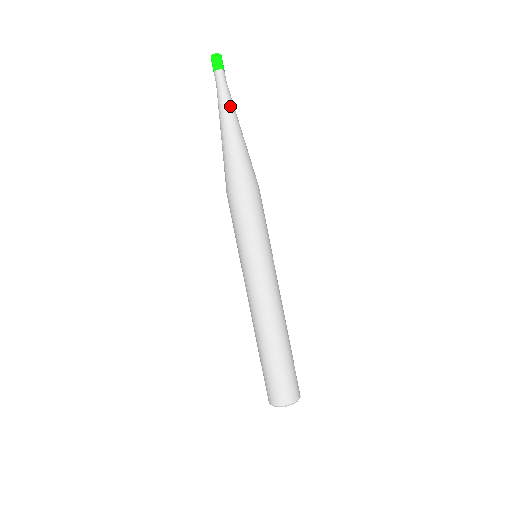
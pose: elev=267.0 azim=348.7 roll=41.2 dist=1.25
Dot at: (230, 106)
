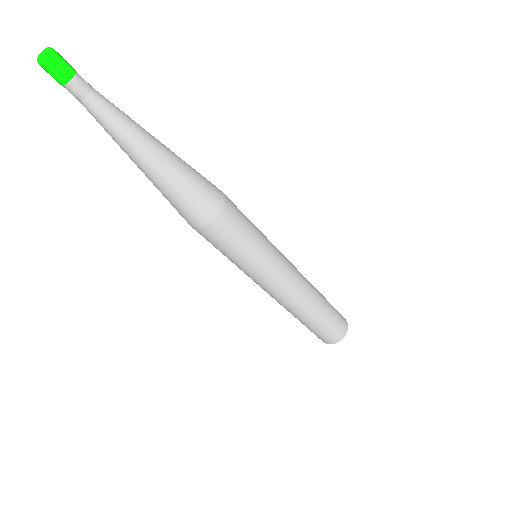
Dot at: (129, 124)
